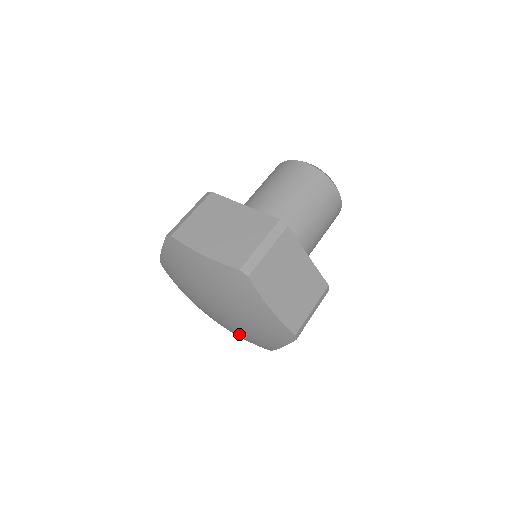
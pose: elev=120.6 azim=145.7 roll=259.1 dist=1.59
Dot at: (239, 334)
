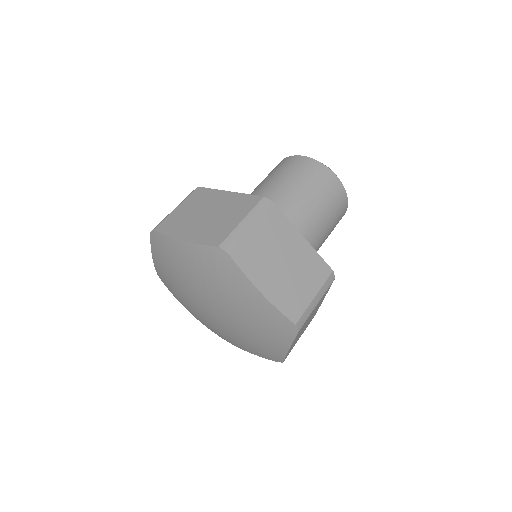
Dot at: (203, 321)
